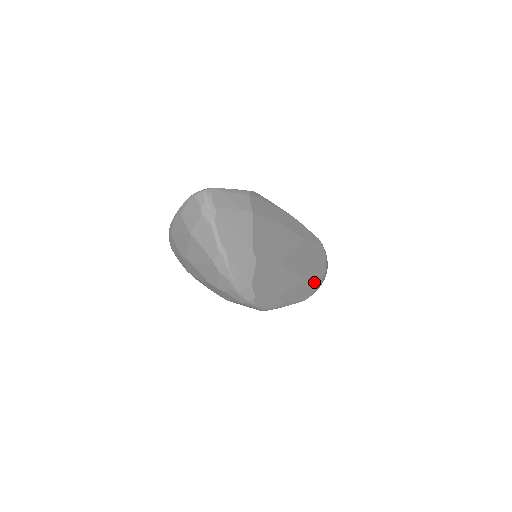
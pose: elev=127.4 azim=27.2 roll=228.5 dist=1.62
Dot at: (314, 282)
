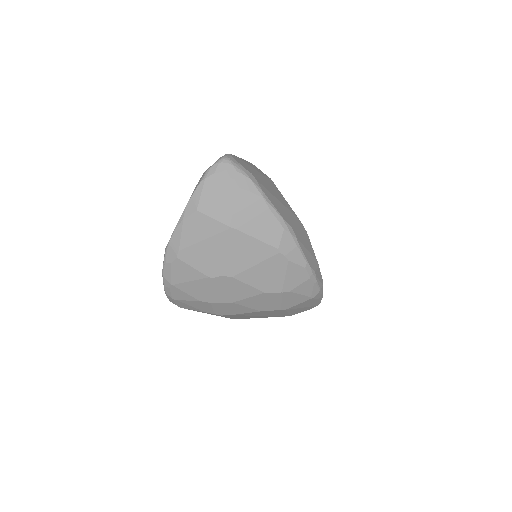
Dot at: occluded
